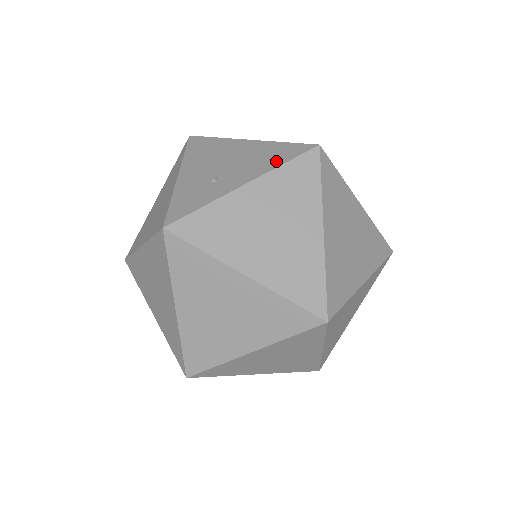
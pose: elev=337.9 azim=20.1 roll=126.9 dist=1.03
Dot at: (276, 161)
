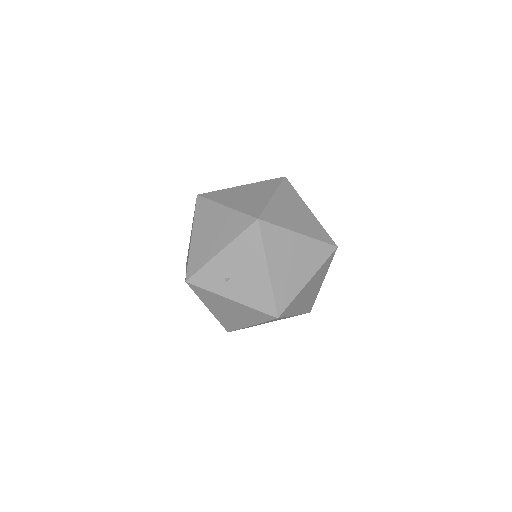
Dot at: (255, 304)
